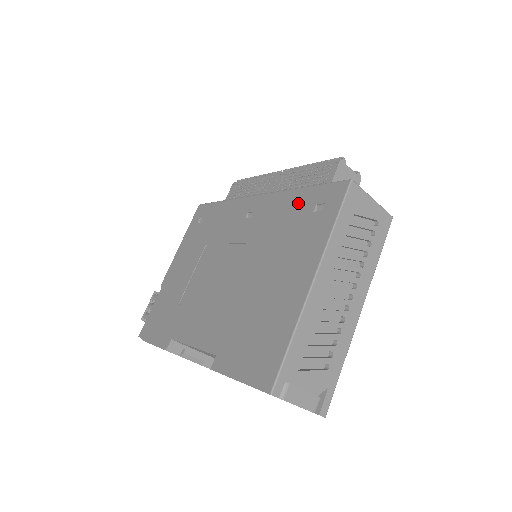
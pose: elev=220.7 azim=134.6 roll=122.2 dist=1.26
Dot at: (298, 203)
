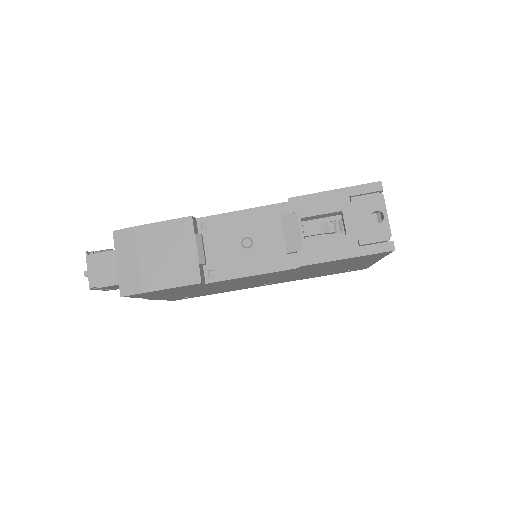
Dot at: occluded
